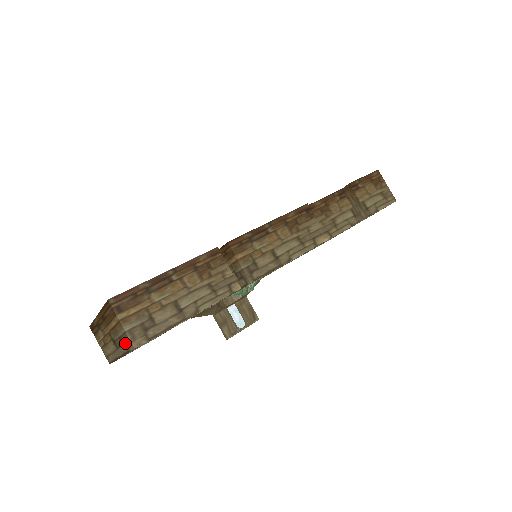
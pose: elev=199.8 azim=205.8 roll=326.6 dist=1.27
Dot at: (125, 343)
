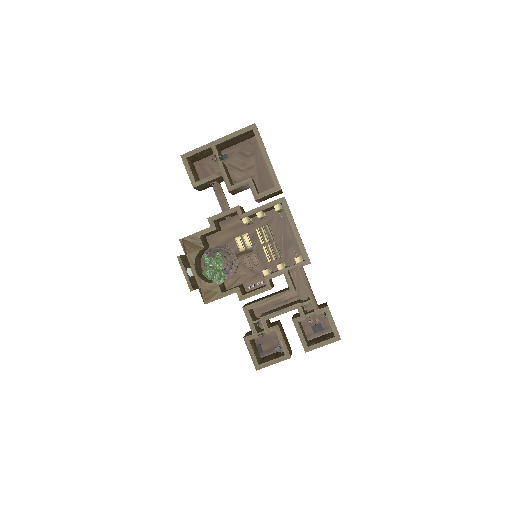
Dot at: occluded
